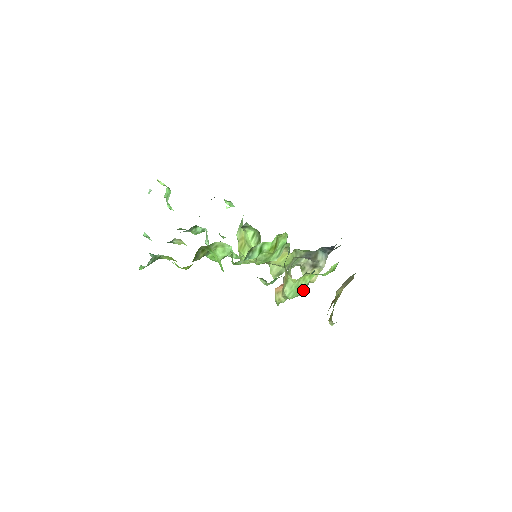
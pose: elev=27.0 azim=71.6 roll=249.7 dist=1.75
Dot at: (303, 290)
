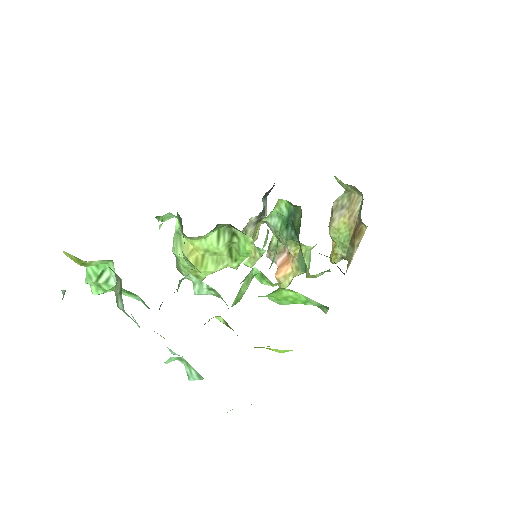
Dot at: occluded
